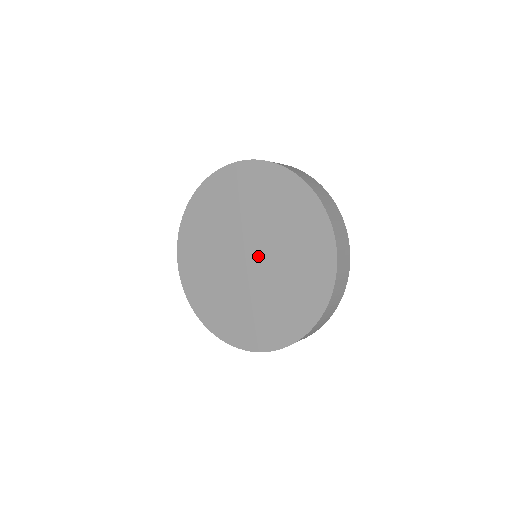
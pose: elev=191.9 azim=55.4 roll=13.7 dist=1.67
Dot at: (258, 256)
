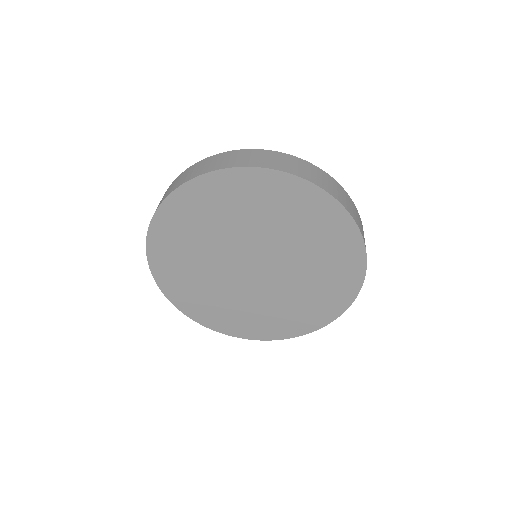
Dot at: (268, 266)
